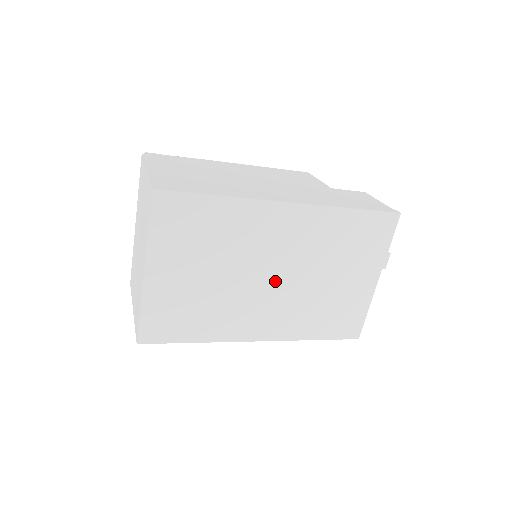
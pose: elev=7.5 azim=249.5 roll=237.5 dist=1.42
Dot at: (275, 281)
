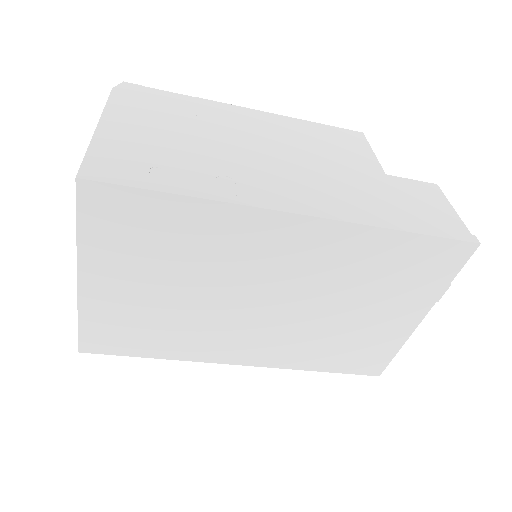
Dot at: (268, 307)
